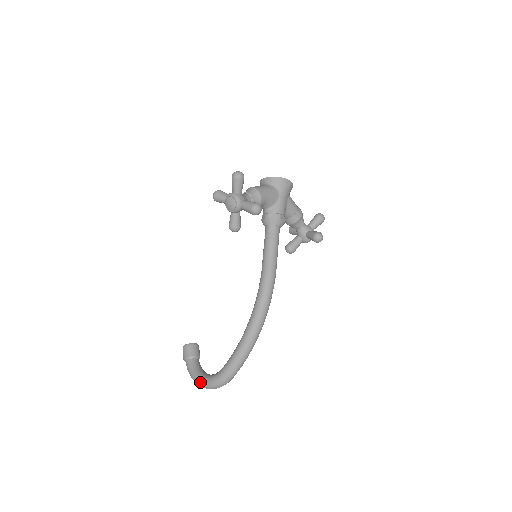
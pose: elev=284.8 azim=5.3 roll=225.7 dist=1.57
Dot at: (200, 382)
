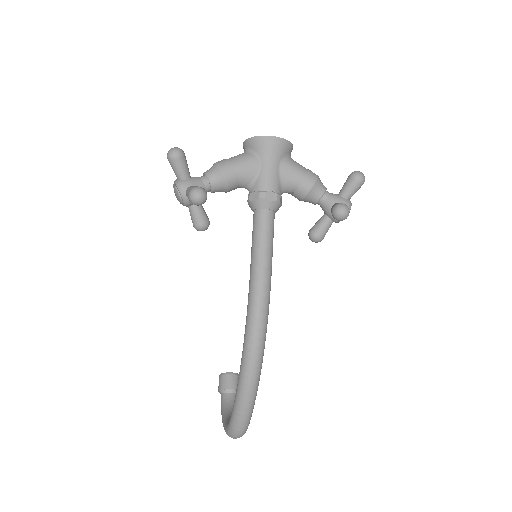
Dot at: occluded
